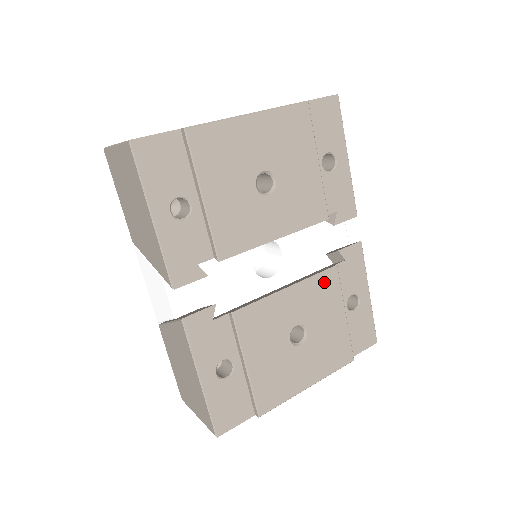
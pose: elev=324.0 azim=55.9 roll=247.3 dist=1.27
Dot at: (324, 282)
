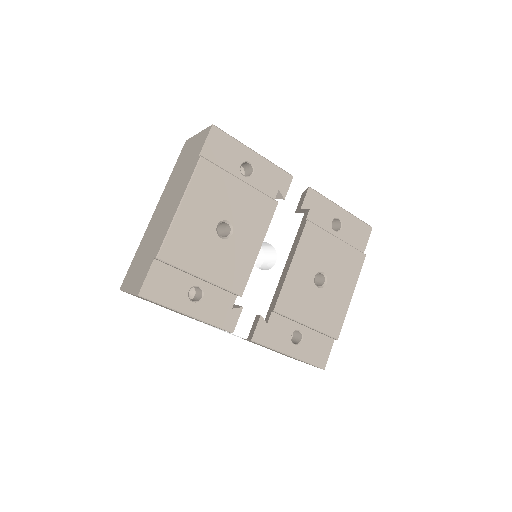
Dot at: (308, 237)
